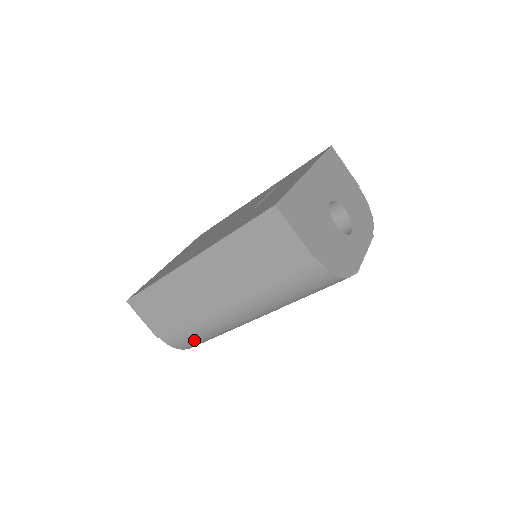
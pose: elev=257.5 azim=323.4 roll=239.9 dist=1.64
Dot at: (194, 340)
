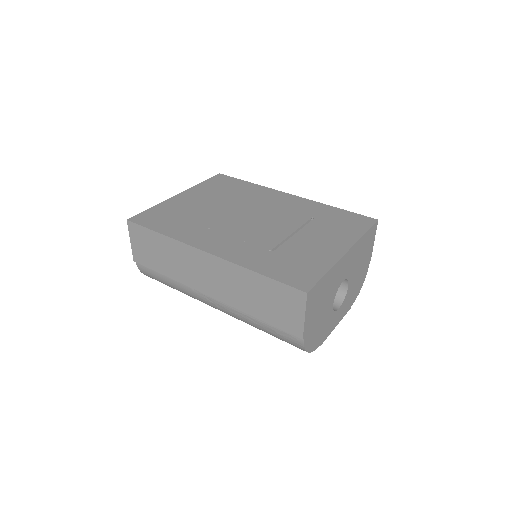
Dot at: (163, 283)
